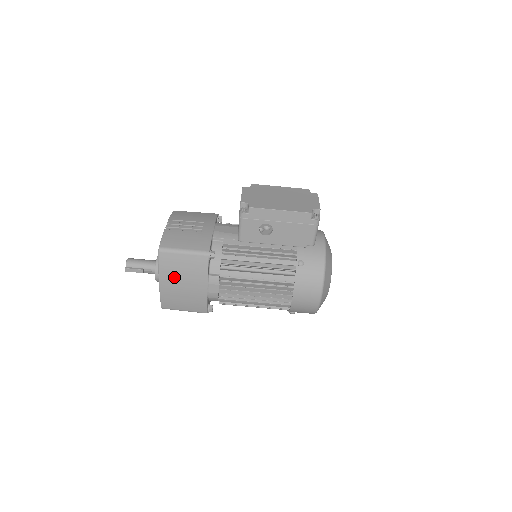
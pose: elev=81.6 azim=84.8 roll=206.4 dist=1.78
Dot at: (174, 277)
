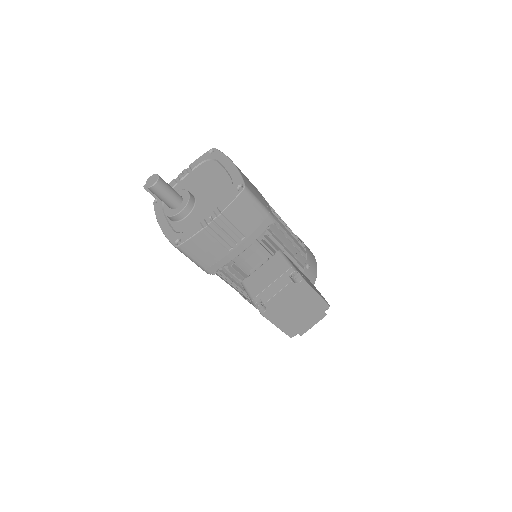
Dot at: occluded
